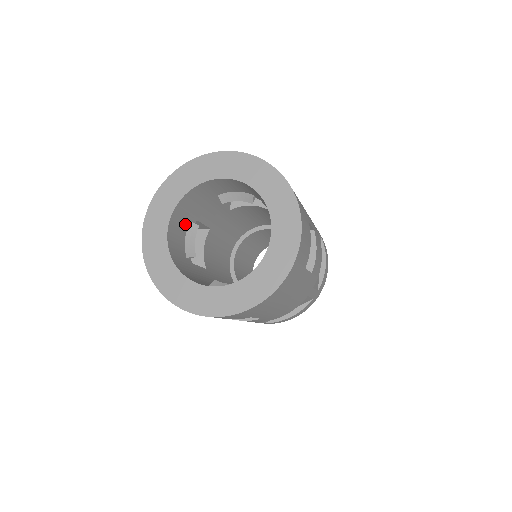
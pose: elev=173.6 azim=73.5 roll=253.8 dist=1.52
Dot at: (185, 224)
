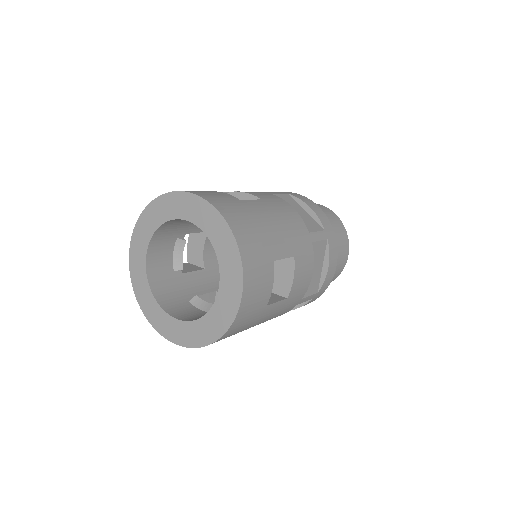
Dot at: (171, 242)
